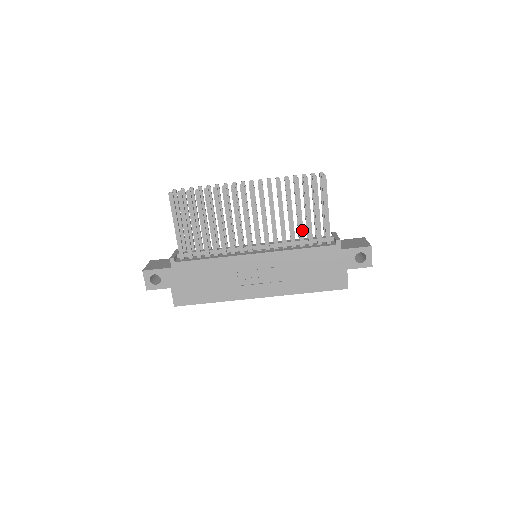
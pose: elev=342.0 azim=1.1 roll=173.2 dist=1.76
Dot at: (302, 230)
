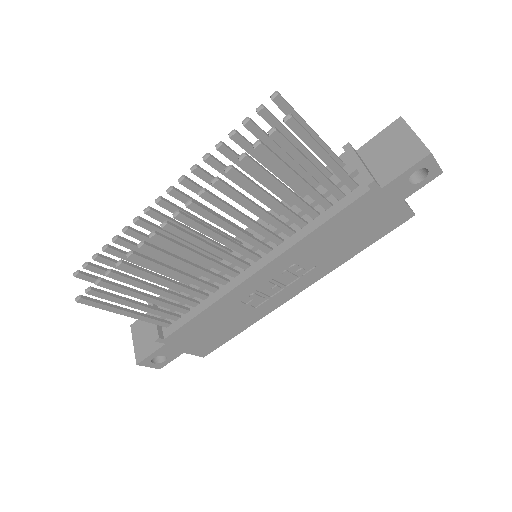
Dot at: (302, 203)
